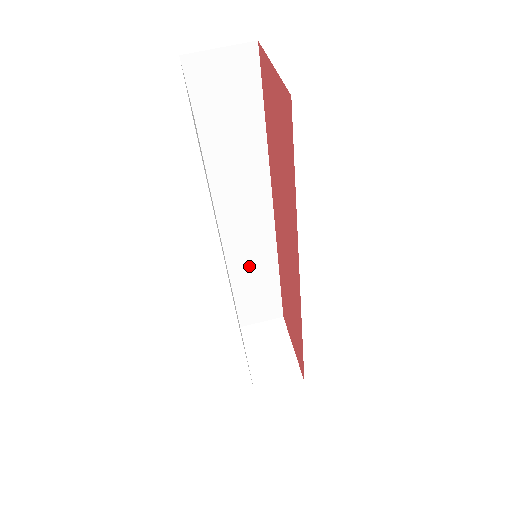
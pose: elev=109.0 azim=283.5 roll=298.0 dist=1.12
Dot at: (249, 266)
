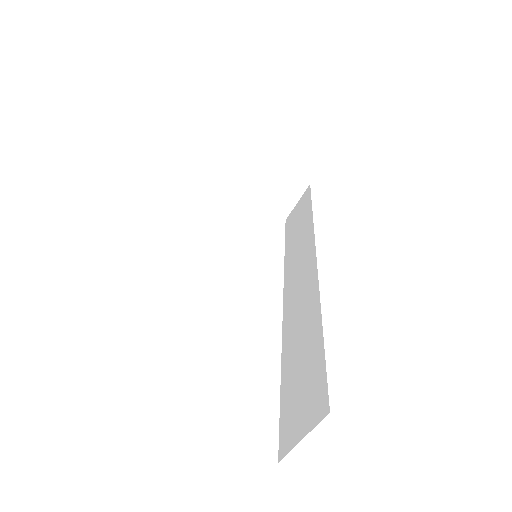
Dot at: occluded
